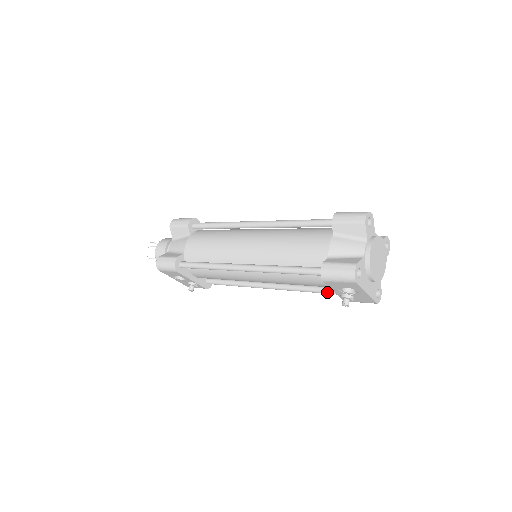
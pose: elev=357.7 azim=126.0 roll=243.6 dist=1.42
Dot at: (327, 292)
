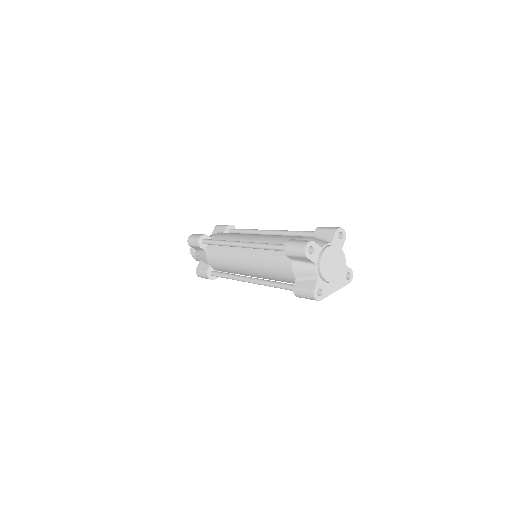
Dot at: occluded
